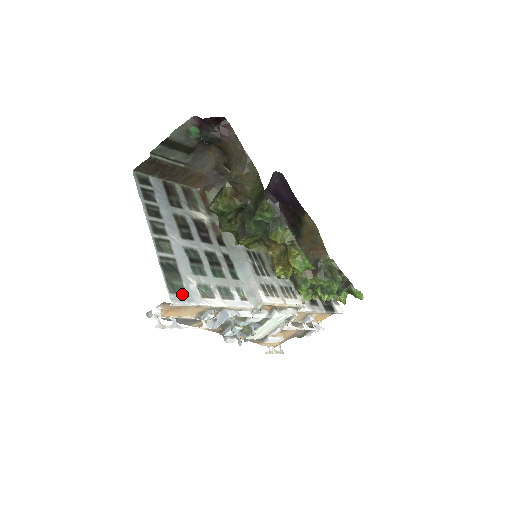
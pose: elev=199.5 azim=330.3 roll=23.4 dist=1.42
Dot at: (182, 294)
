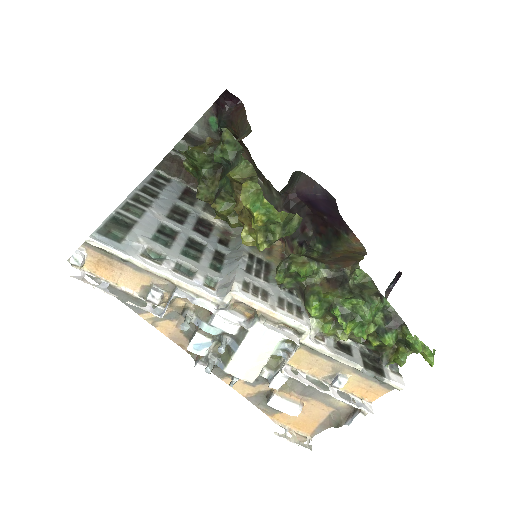
Dot at: (113, 241)
